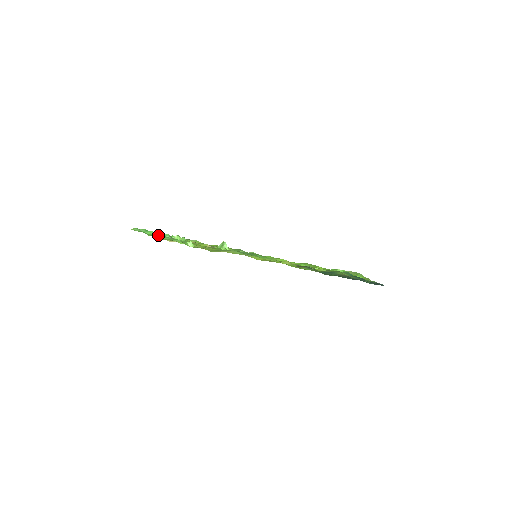
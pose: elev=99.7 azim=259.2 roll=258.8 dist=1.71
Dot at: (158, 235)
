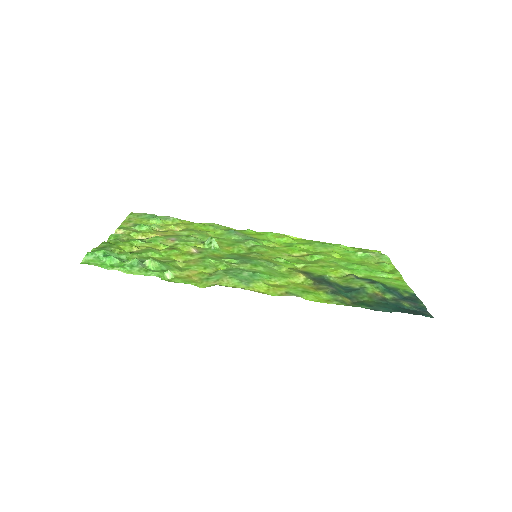
Dot at: (122, 254)
